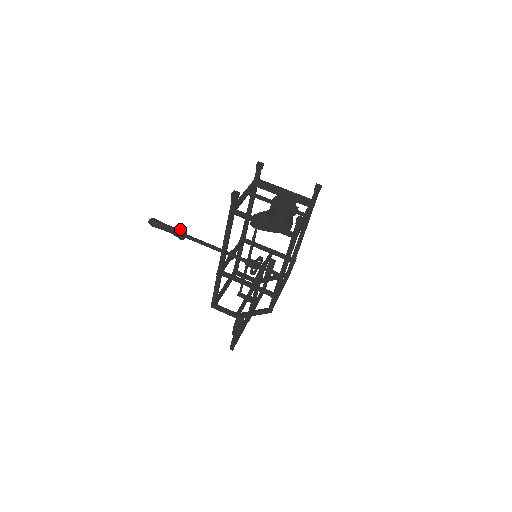
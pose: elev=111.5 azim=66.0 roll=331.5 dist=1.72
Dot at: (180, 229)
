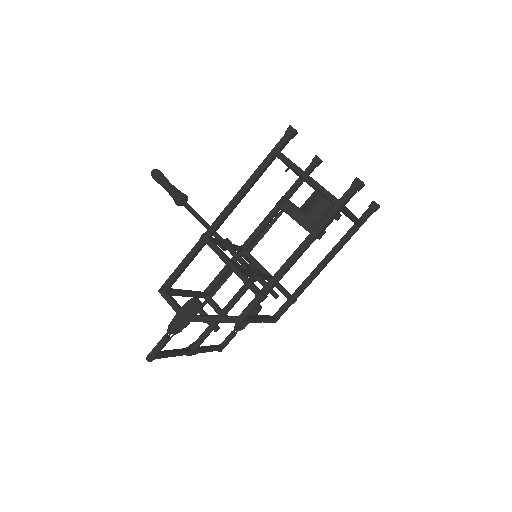
Dot at: occluded
